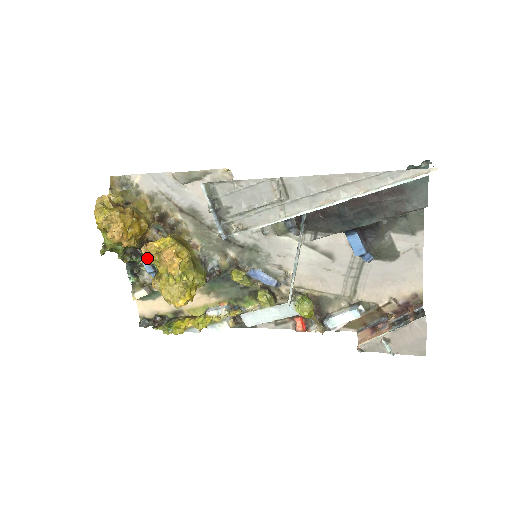
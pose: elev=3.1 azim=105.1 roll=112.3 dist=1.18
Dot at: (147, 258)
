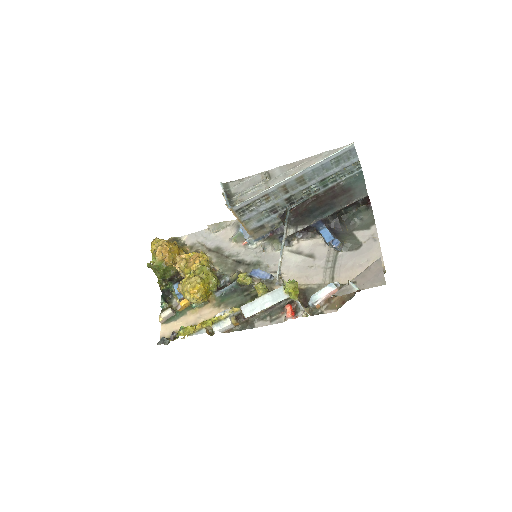
Dot at: (178, 262)
